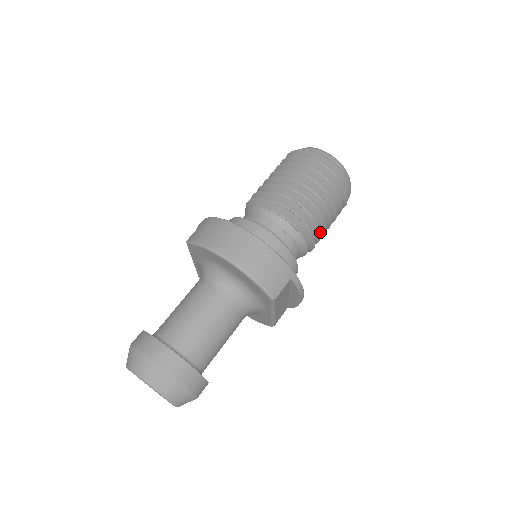
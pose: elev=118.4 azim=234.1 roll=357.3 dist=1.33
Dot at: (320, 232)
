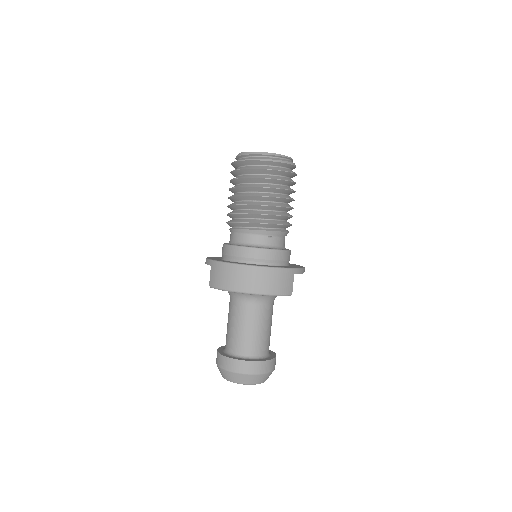
Dot at: occluded
